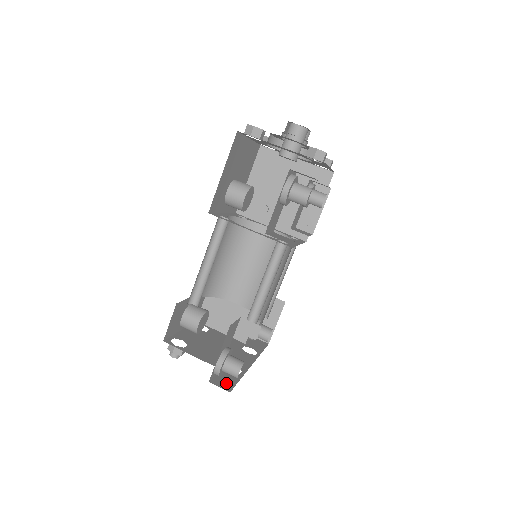
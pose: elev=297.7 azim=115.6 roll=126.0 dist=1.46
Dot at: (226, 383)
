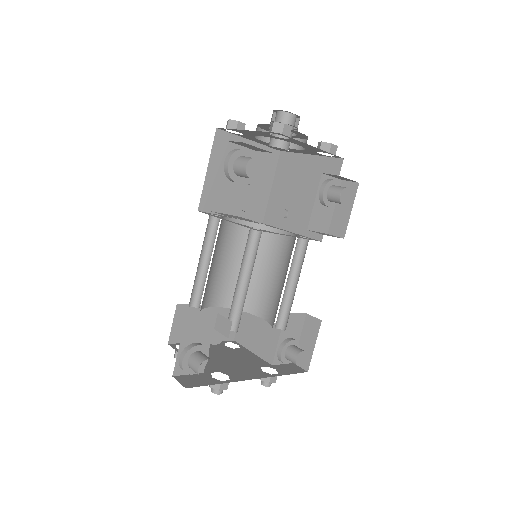
Dot at: (192, 382)
